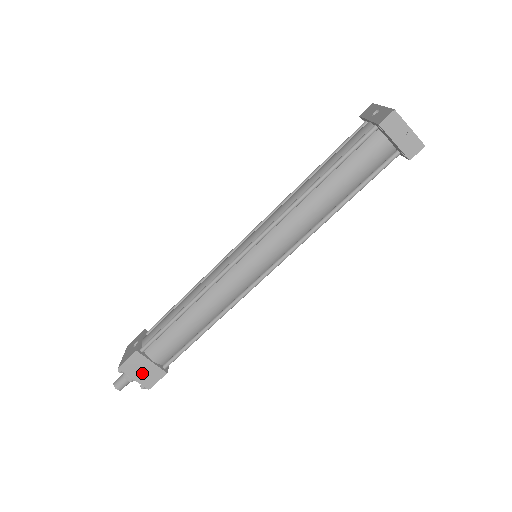
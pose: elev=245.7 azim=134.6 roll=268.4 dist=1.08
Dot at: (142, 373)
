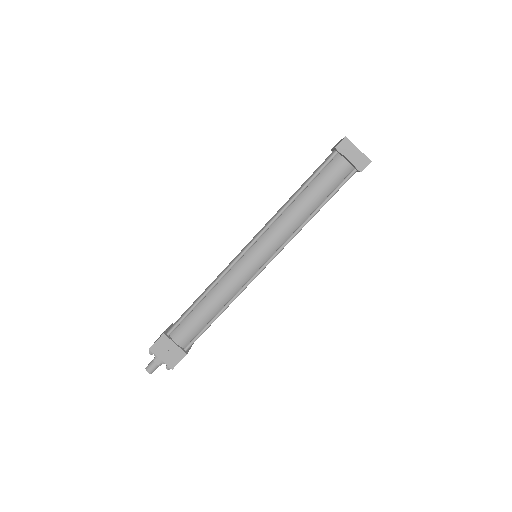
Dot at: (167, 354)
